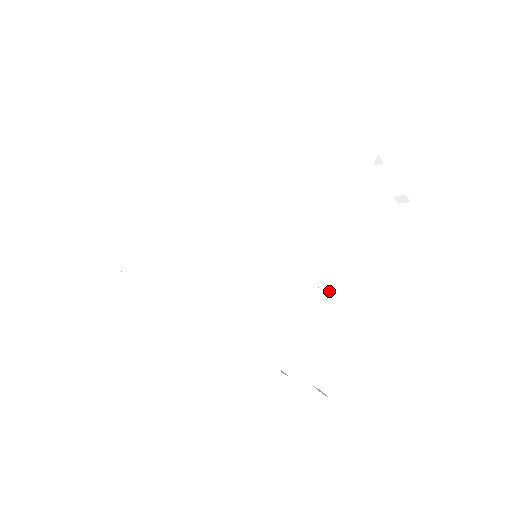
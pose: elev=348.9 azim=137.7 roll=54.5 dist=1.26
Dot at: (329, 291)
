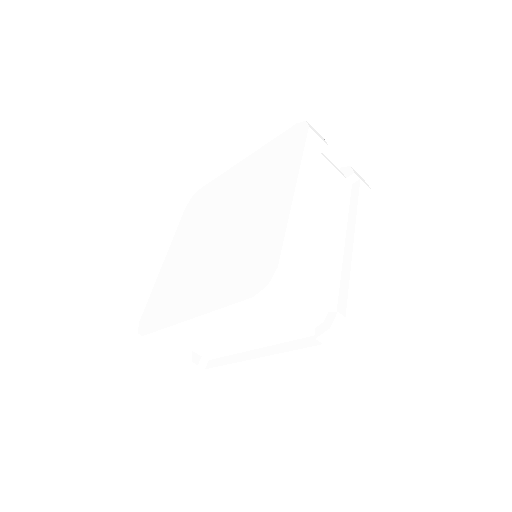
Dot at: (318, 236)
